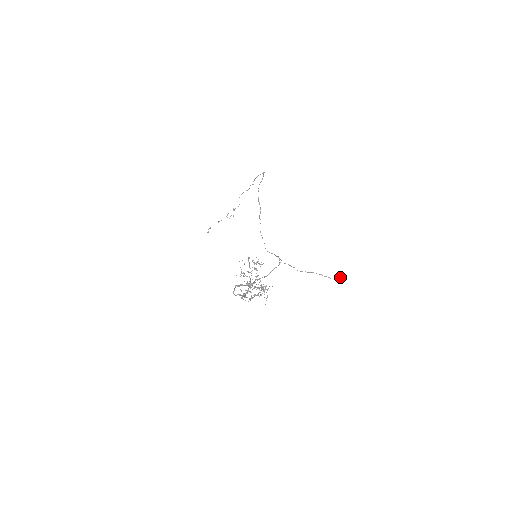
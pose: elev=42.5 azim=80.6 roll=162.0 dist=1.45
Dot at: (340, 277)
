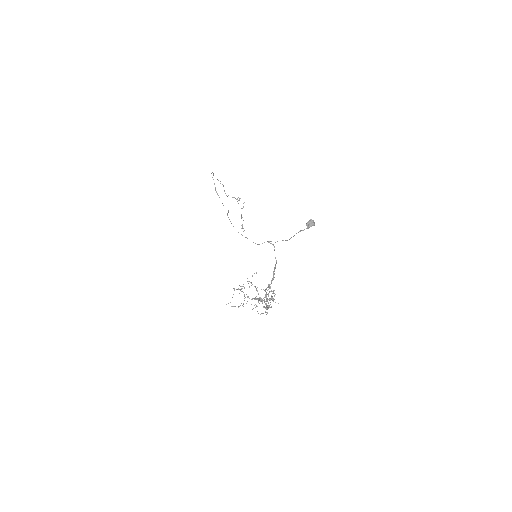
Dot at: (311, 223)
